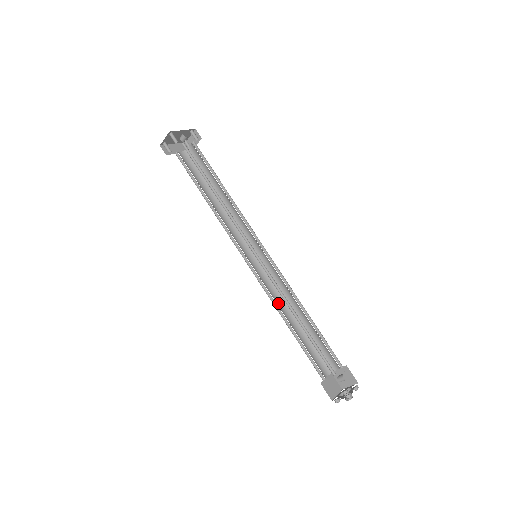
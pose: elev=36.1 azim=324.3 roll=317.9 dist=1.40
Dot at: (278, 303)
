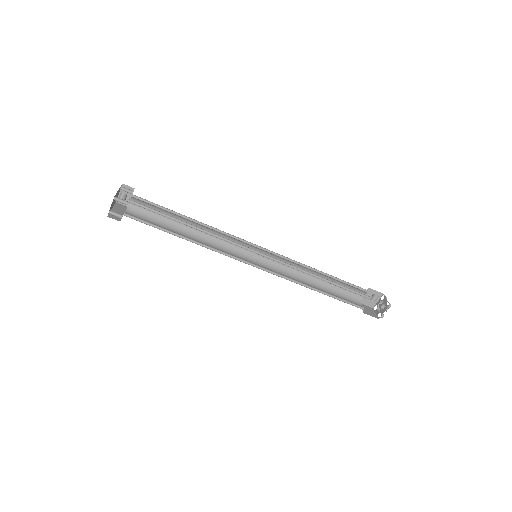
Dot at: (295, 280)
